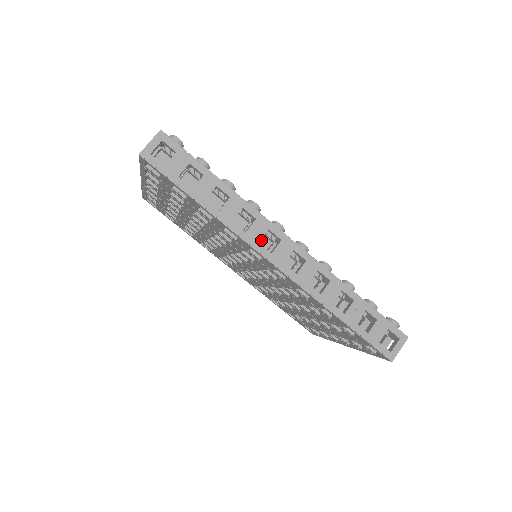
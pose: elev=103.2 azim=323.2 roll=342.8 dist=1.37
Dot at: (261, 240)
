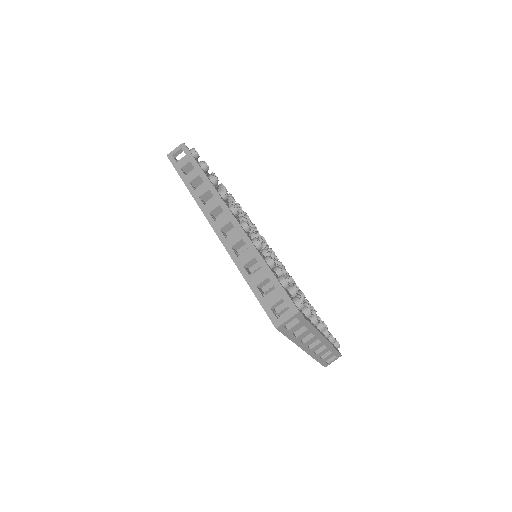
Dot at: occluded
